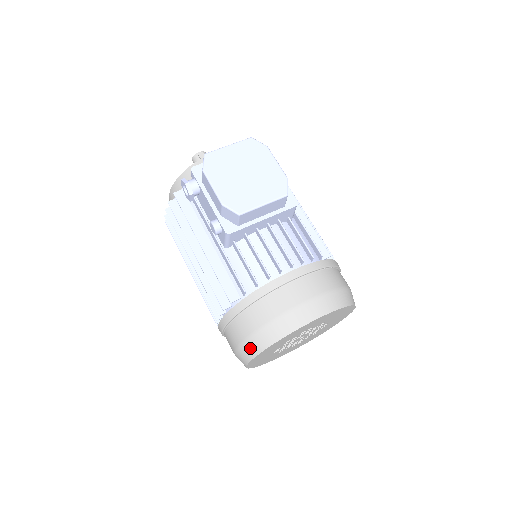
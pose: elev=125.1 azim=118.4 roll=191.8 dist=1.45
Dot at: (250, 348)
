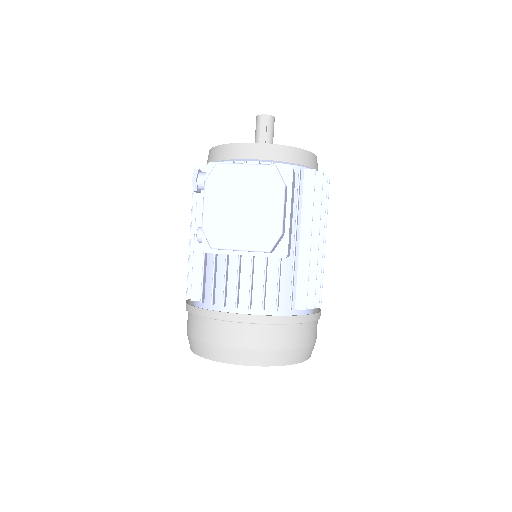
Dot at: (190, 342)
